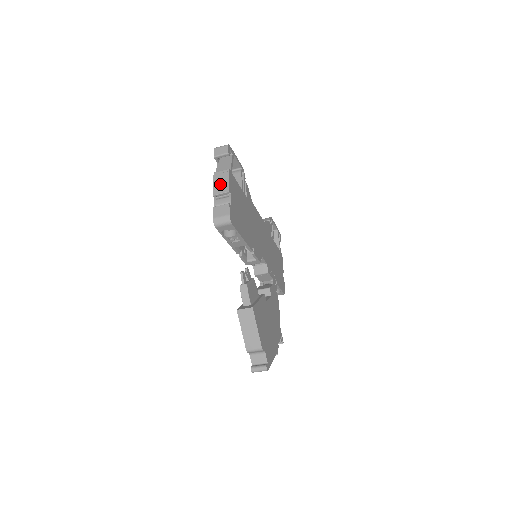
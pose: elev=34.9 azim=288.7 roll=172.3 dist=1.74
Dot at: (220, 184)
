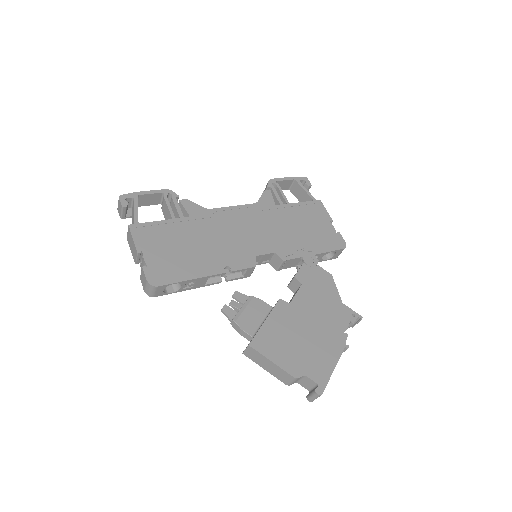
Dot at: (132, 248)
